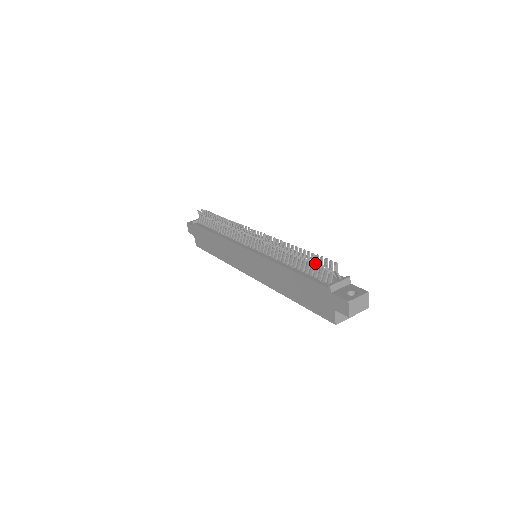
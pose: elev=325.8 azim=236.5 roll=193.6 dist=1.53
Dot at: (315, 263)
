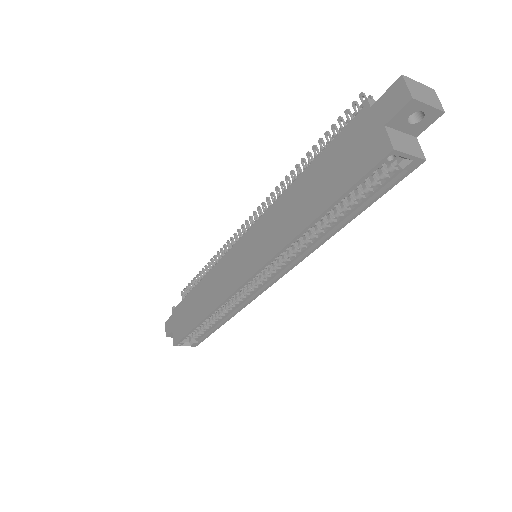
Dot at: occluded
